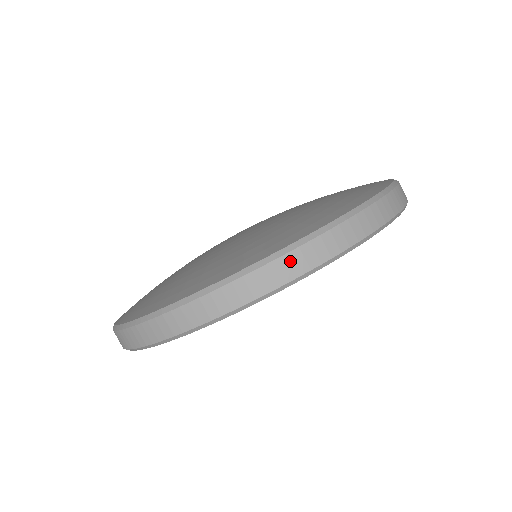
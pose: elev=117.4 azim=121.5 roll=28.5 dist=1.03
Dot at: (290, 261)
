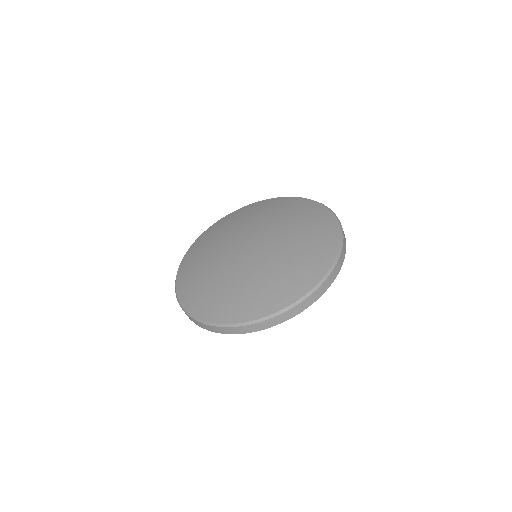
Dot at: (282, 316)
